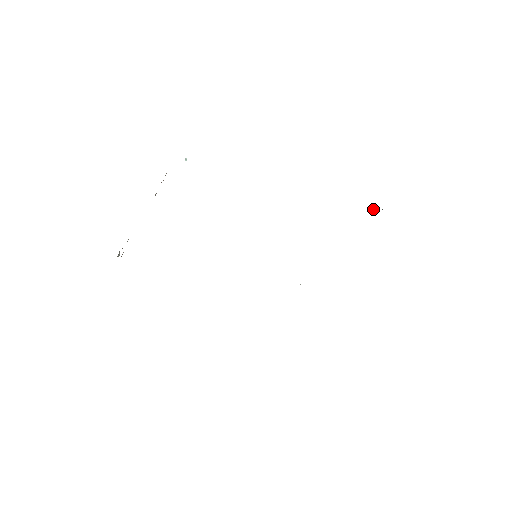
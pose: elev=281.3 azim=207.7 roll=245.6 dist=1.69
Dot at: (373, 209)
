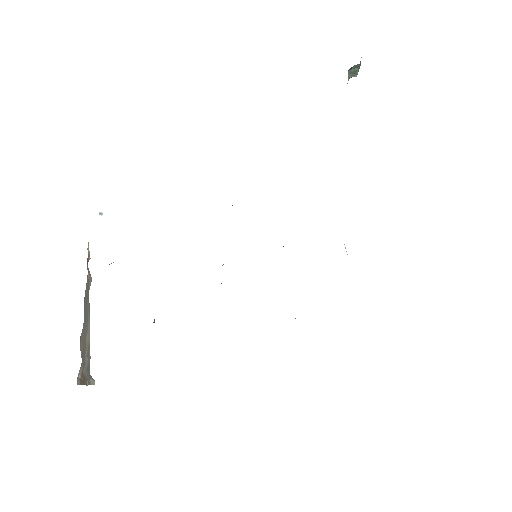
Dot at: occluded
